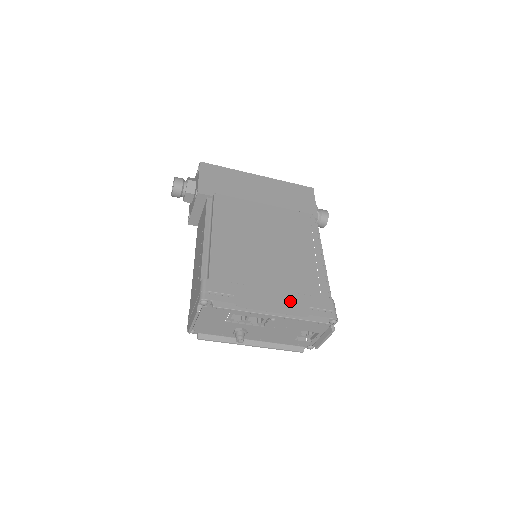
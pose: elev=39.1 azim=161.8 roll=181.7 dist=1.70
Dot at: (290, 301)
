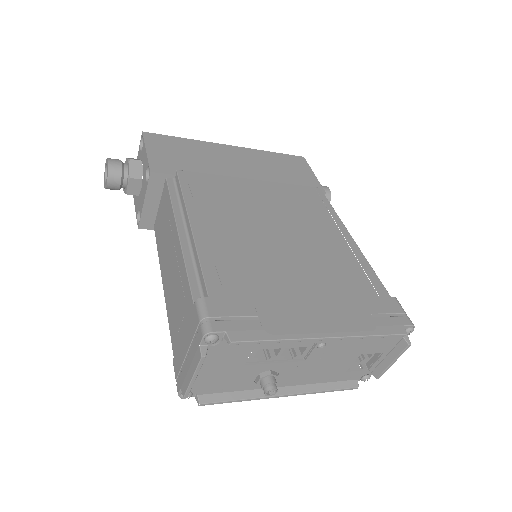
Dot at: (342, 310)
